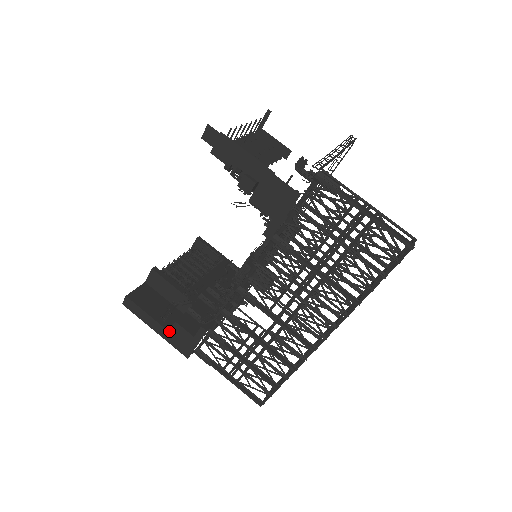
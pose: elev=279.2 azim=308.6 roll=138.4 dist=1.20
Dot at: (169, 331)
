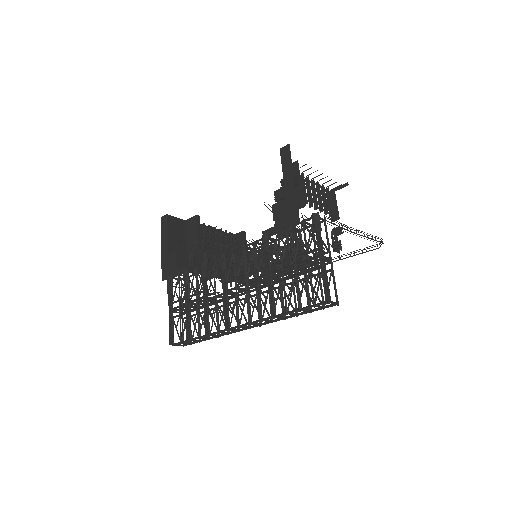
Dot at: (168, 255)
